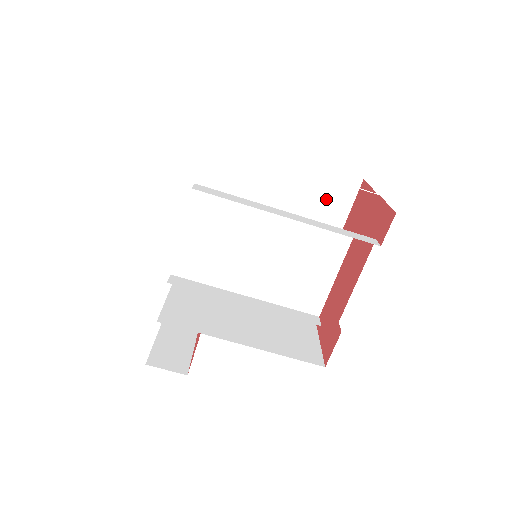
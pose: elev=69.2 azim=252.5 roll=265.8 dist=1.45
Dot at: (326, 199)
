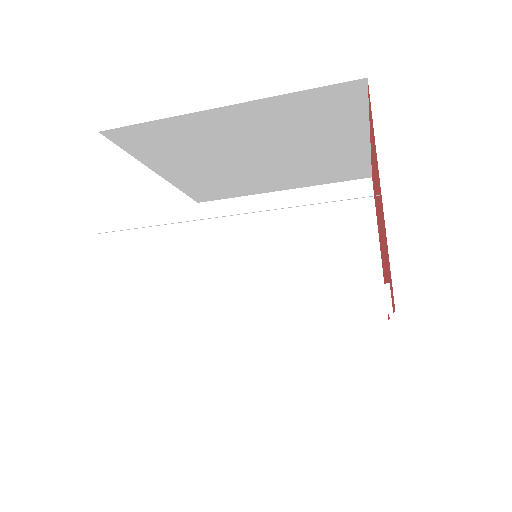
Dot at: (319, 116)
